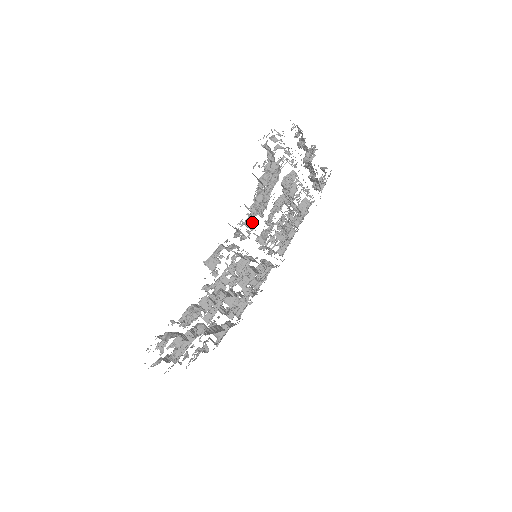
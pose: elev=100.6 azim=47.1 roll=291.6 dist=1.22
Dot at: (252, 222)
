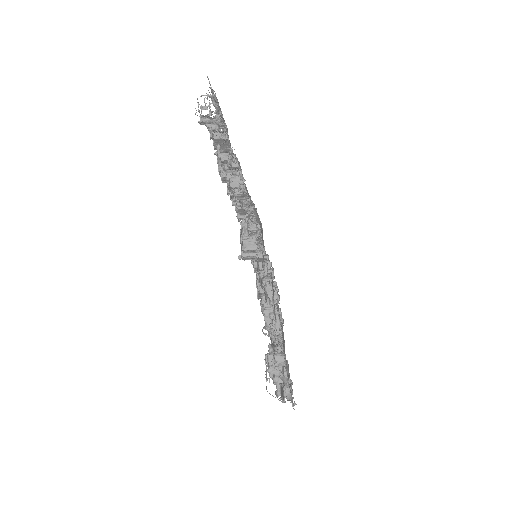
Dot at: occluded
